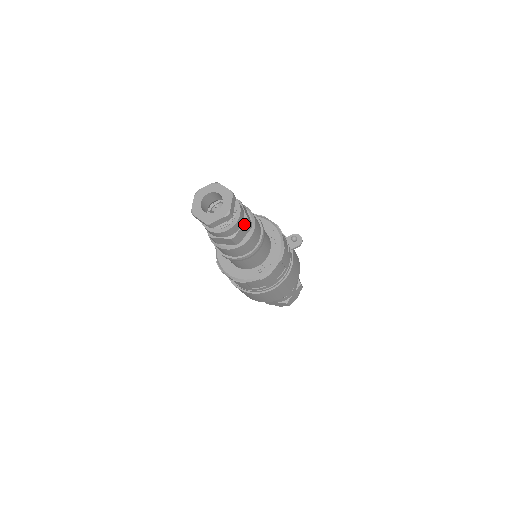
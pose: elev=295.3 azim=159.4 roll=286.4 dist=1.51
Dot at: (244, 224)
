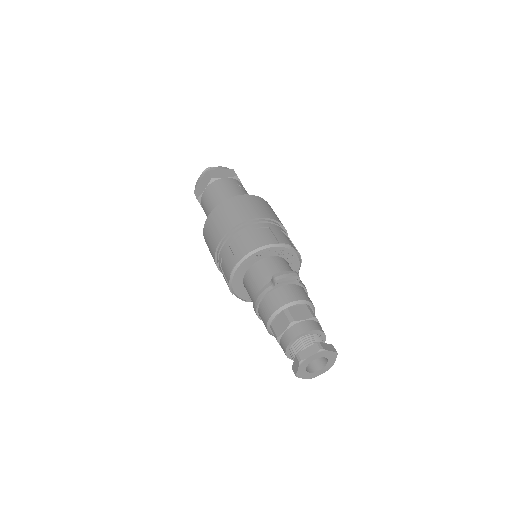
Dot at: occluded
